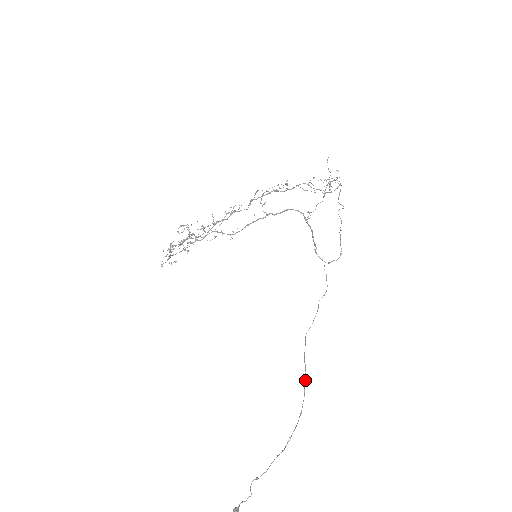
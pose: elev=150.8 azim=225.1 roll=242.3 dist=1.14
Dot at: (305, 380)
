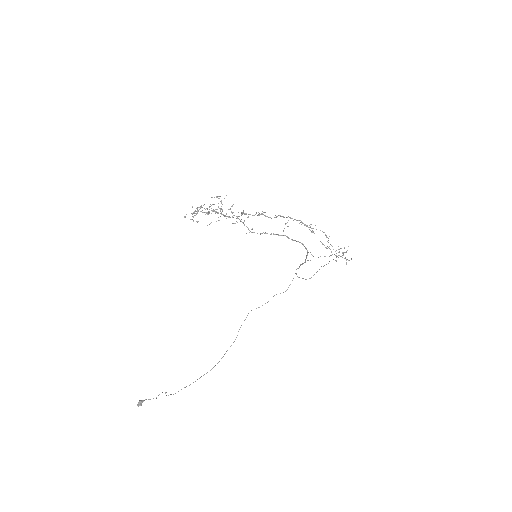
Dot at: (231, 345)
